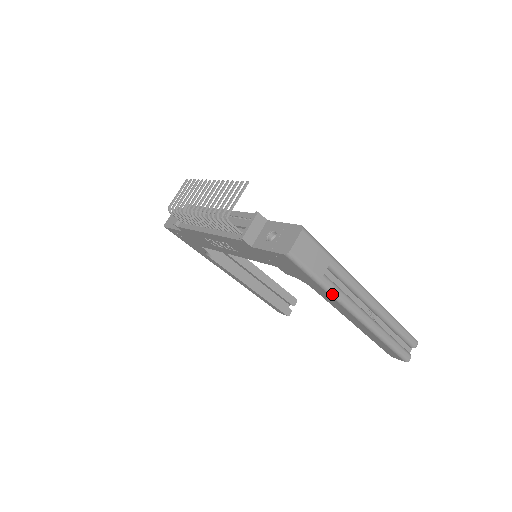
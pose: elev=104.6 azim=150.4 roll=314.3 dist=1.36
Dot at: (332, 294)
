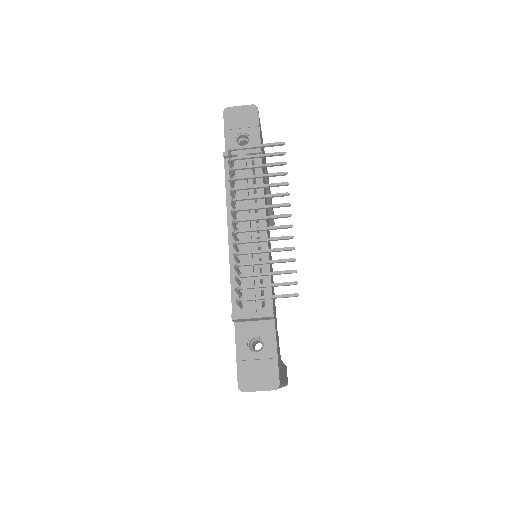
Dot at: occluded
